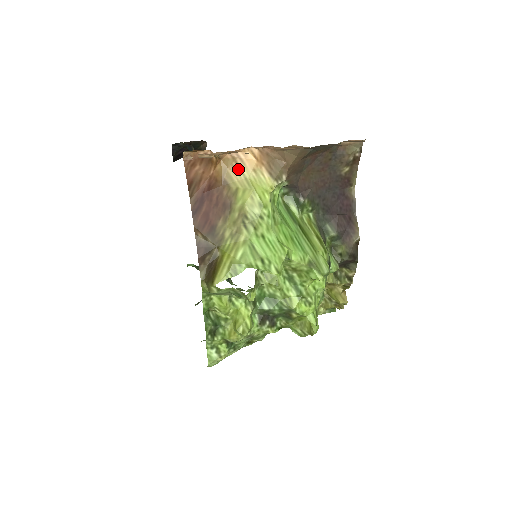
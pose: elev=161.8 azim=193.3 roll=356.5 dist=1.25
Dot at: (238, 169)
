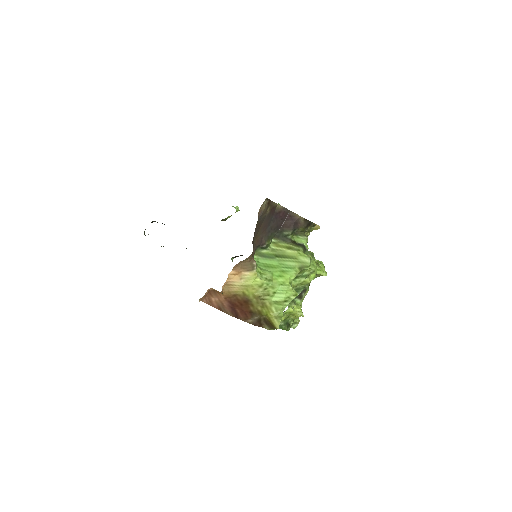
Dot at: (234, 286)
